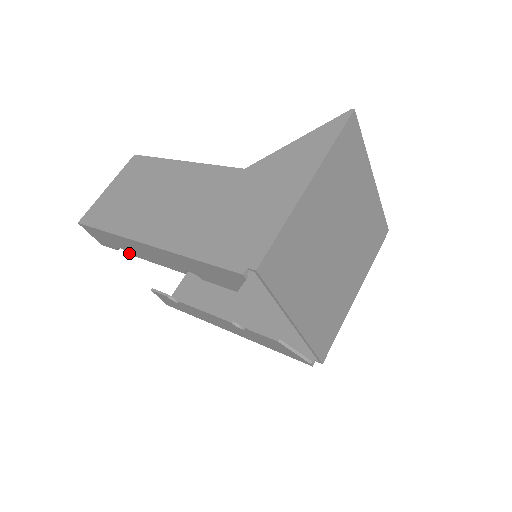
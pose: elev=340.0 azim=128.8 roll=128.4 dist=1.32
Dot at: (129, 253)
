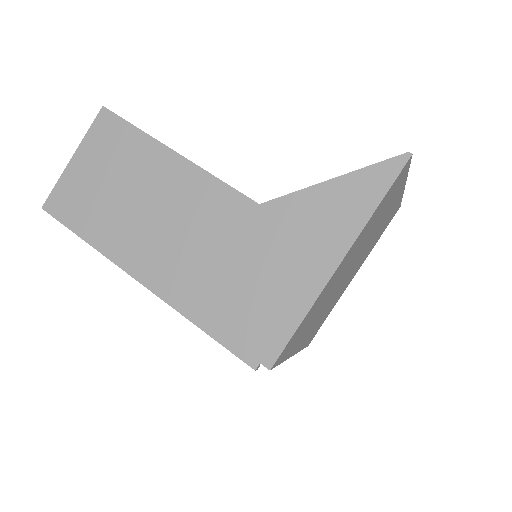
Dot at: occluded
